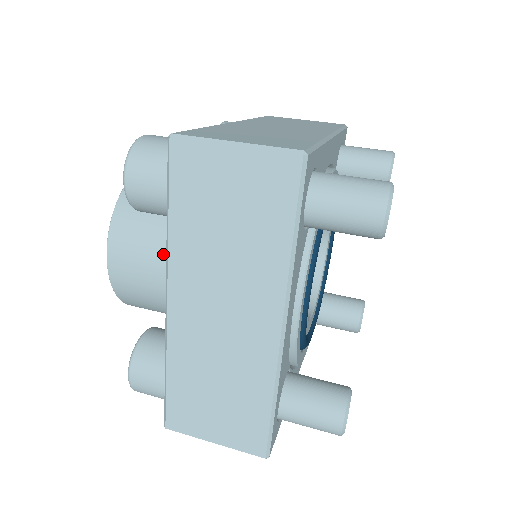
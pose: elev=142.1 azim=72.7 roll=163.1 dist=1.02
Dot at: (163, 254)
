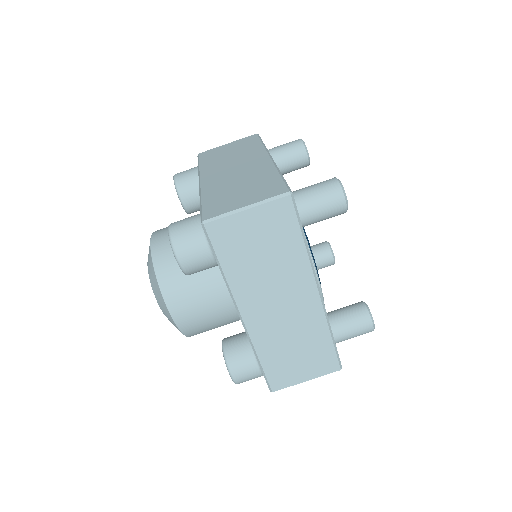
Dot at: (210, 291)
